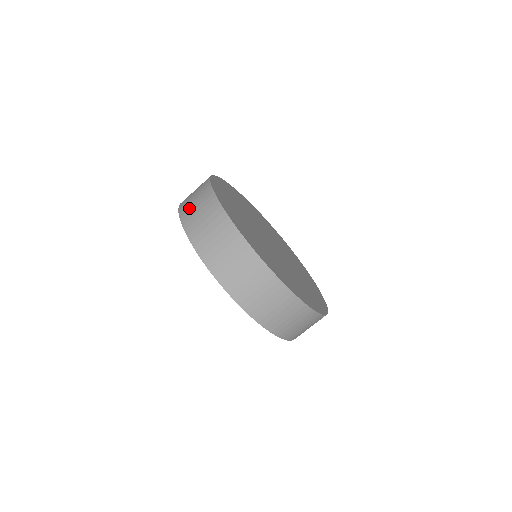
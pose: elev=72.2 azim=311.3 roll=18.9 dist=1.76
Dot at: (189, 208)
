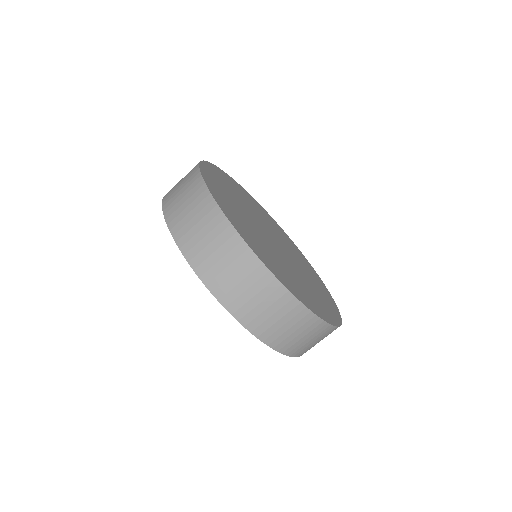
Dot at: (195, 242)
